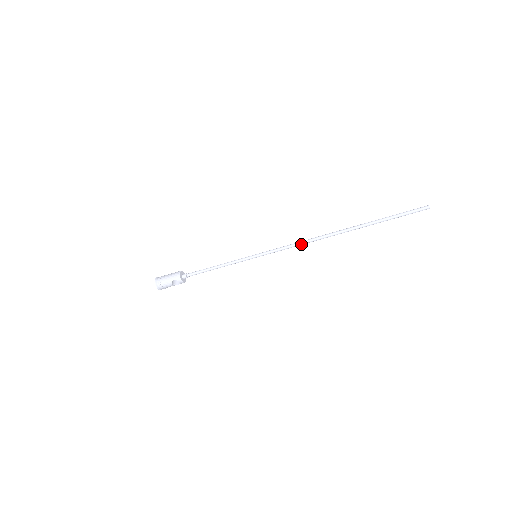
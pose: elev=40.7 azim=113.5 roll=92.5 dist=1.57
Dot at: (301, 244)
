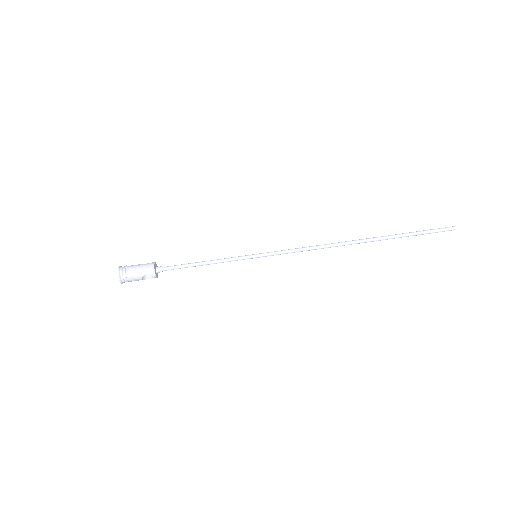
Dot at: (313, 249)
